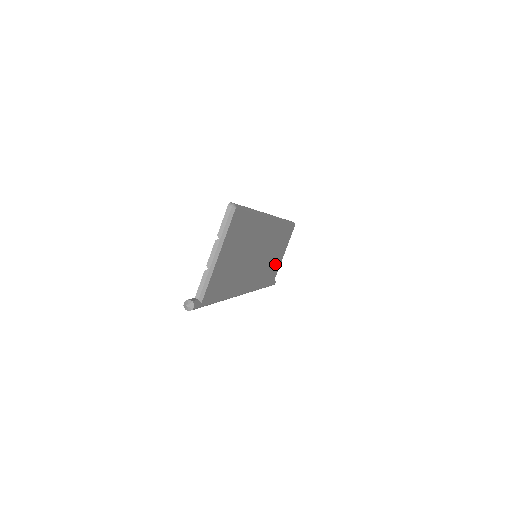
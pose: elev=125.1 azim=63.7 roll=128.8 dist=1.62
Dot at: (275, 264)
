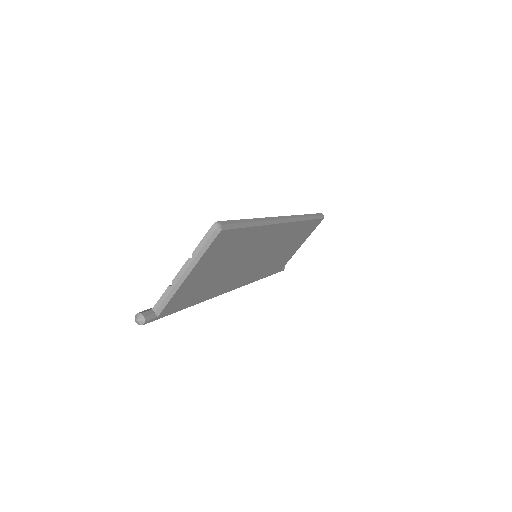
Dot at: (286, 256)
